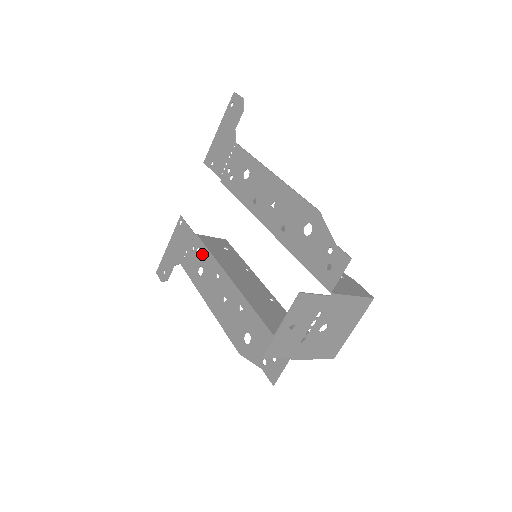
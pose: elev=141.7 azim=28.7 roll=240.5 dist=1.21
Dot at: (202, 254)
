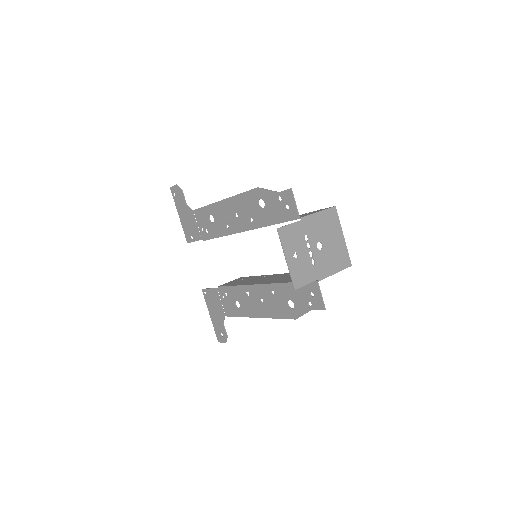
Dot at: (230, 293)
